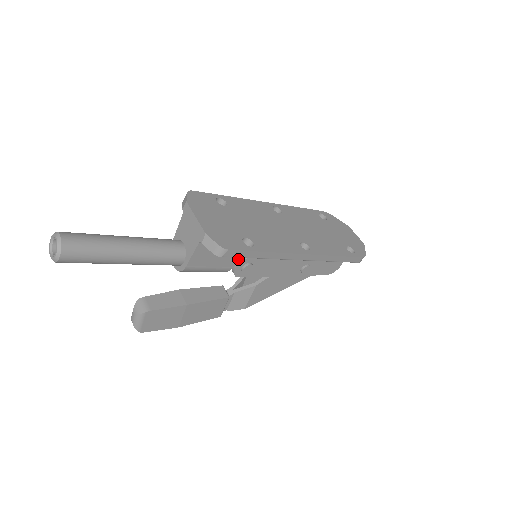
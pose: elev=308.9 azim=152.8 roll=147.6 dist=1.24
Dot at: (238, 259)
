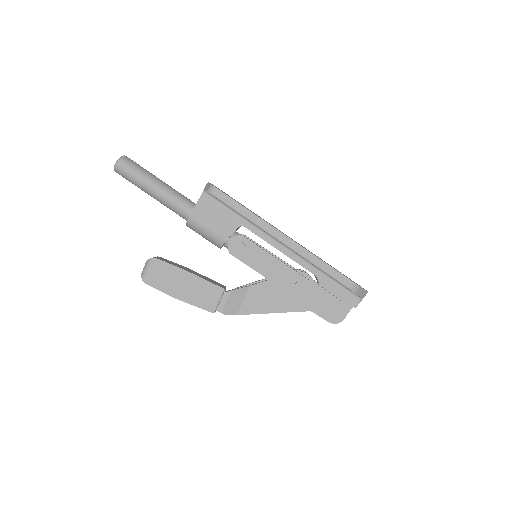
Dot at: (233, 231)
